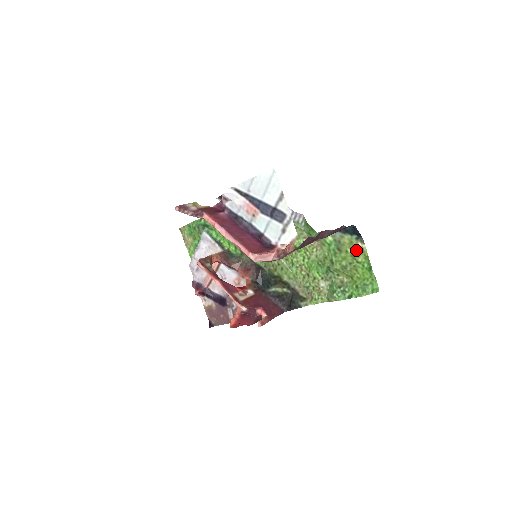
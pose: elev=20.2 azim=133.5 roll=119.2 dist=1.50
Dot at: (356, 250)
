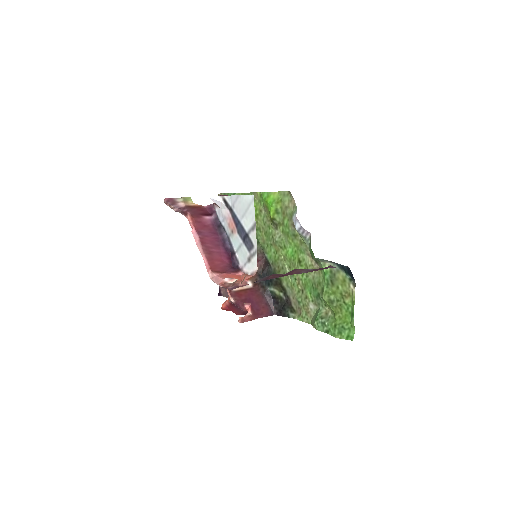
Dot at: (346, 290)
